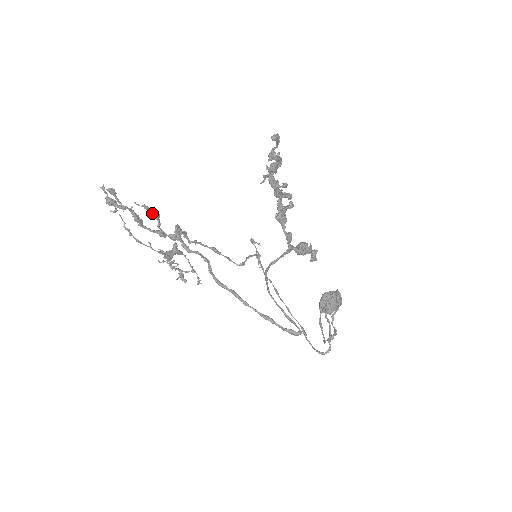
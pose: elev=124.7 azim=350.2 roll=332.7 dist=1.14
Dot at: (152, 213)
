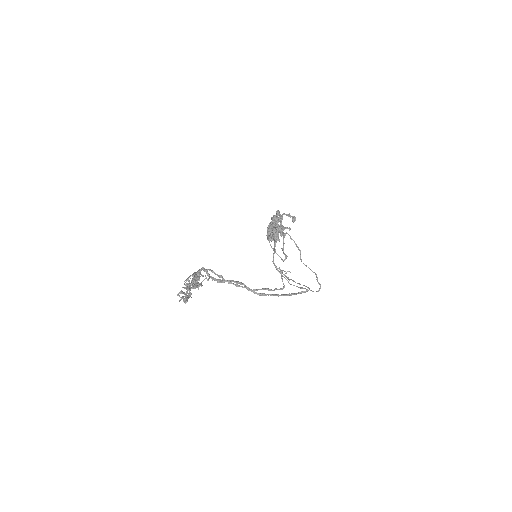
Dot at: (198, 280)
